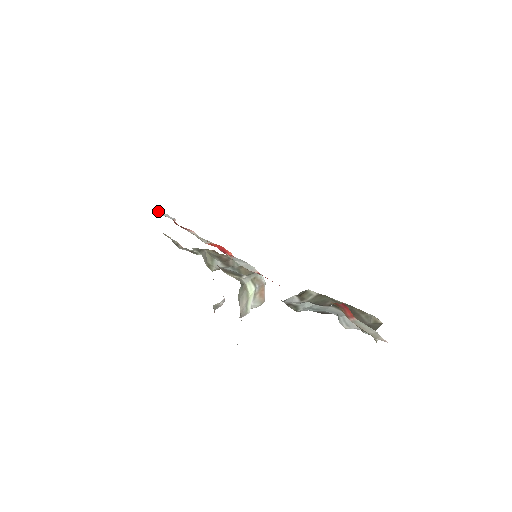
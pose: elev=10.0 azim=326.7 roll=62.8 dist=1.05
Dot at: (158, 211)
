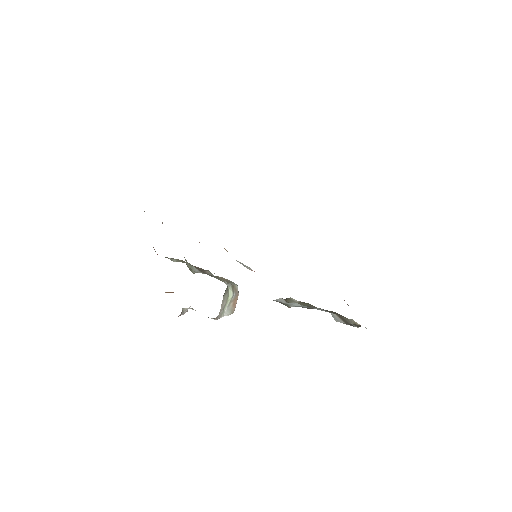
Dot at: occluded
